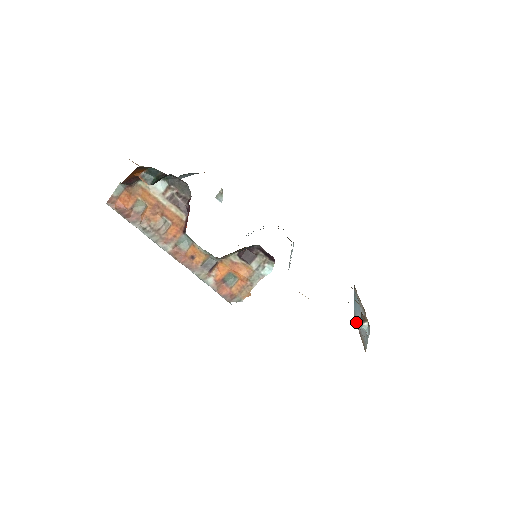
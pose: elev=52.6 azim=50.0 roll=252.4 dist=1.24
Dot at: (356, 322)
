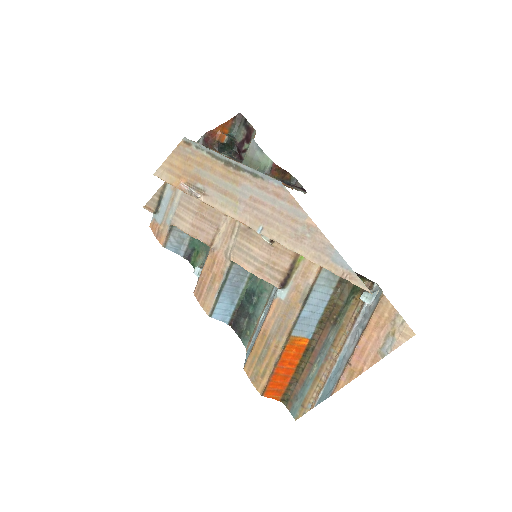
Dot at: (359, 298)
